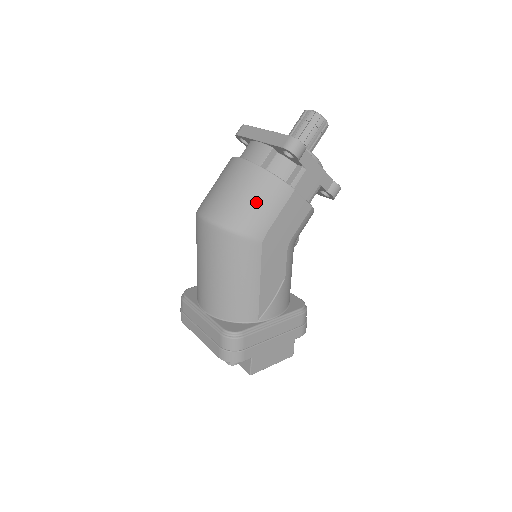
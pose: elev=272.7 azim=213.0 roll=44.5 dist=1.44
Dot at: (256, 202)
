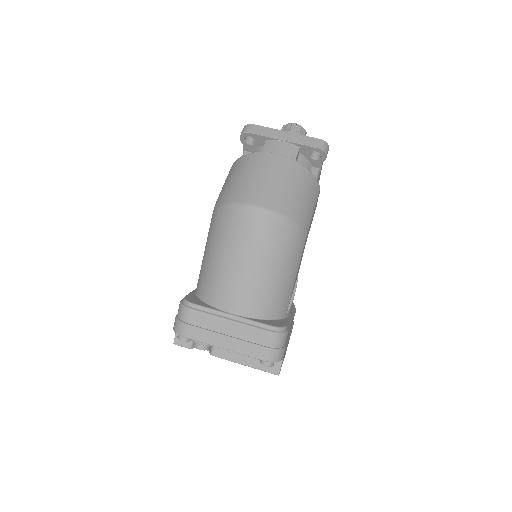
Dot at: (303, 195)
